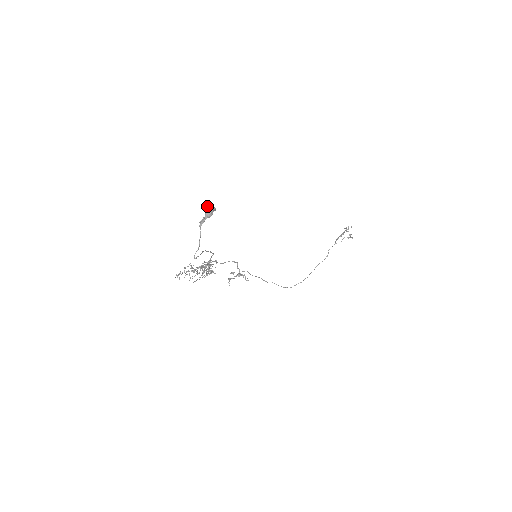
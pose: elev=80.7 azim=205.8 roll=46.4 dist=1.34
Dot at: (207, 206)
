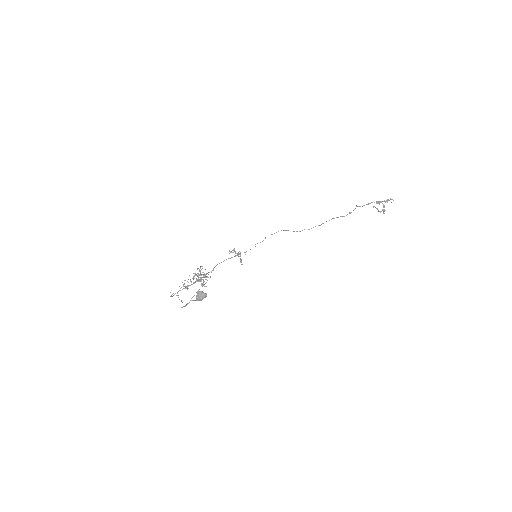
Dot at: (201, 293)
